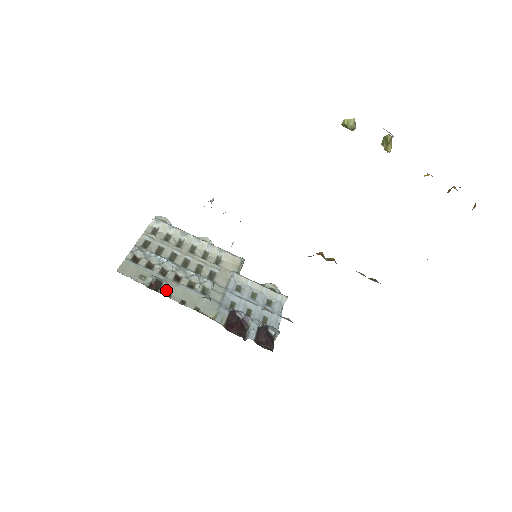
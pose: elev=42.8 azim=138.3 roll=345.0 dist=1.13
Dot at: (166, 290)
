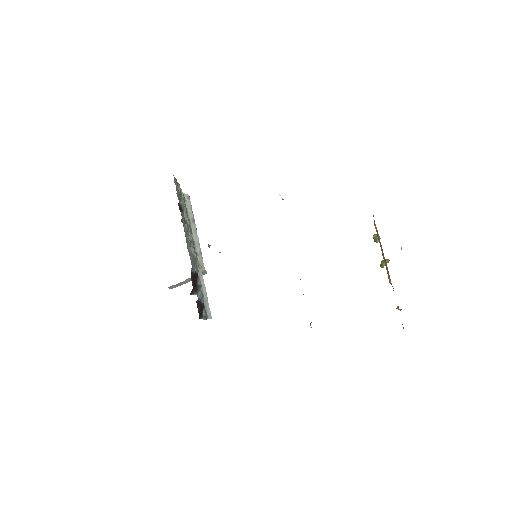
Dot at: (182, 216)
